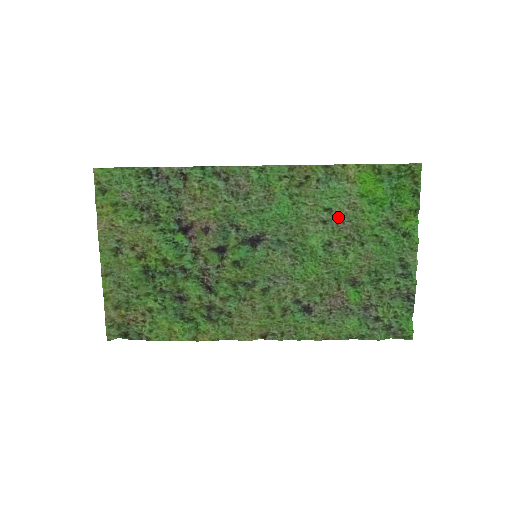
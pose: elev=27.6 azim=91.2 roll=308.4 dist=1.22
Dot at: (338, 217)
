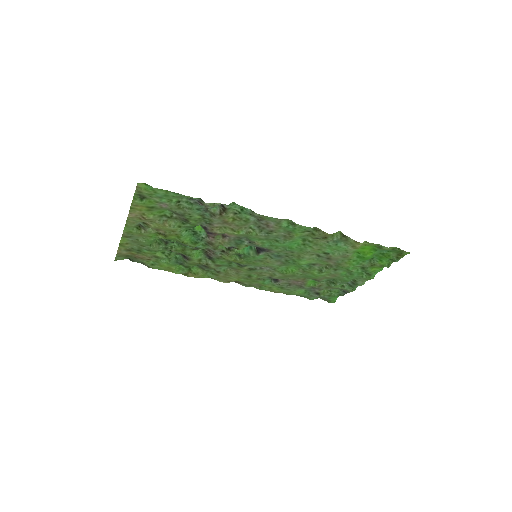
Dot at: (330, 258)
